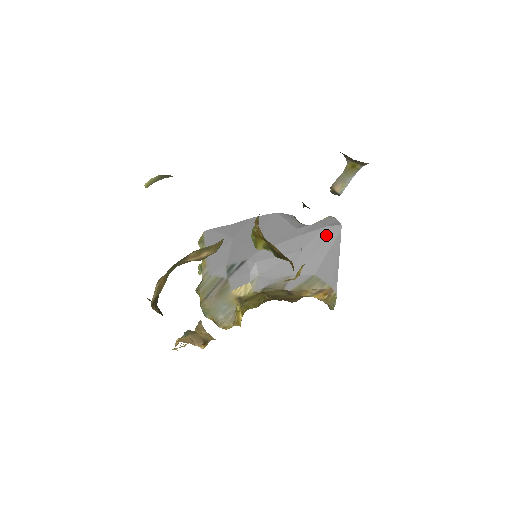
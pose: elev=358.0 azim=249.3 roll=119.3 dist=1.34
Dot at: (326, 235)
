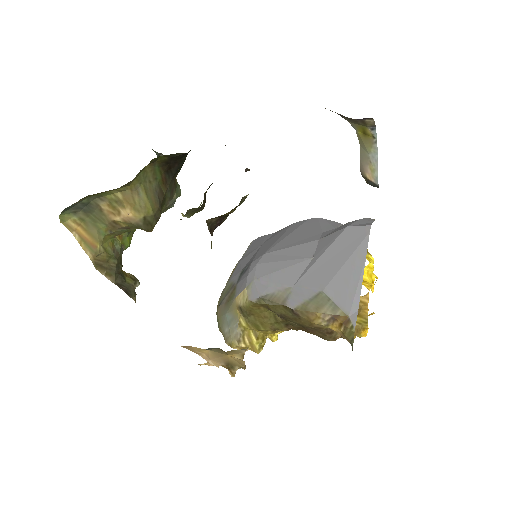
Dot at: (346, 238)
